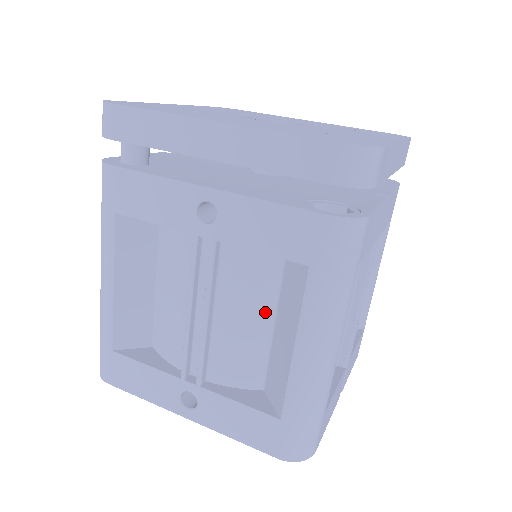
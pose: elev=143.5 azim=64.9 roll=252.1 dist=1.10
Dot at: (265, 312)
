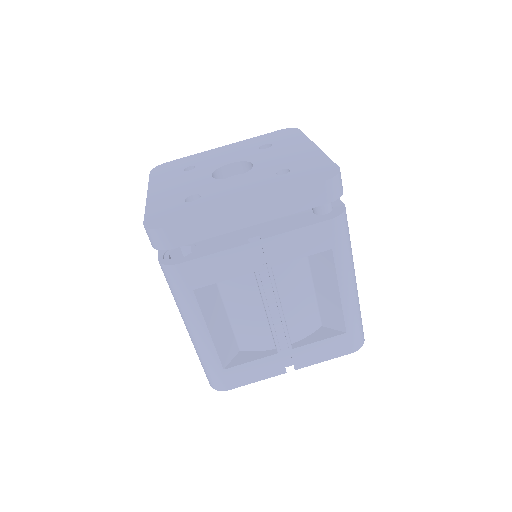
Dot at: occluded
